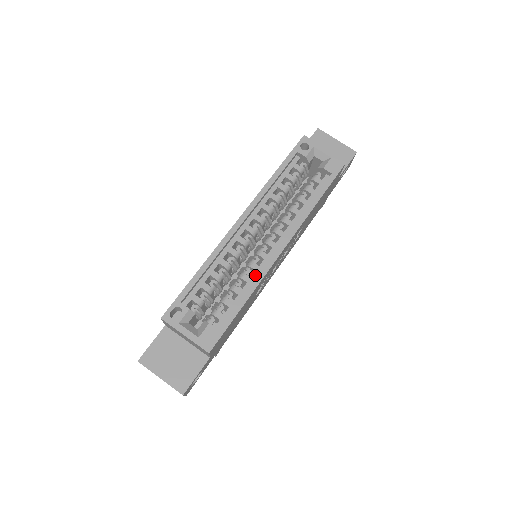
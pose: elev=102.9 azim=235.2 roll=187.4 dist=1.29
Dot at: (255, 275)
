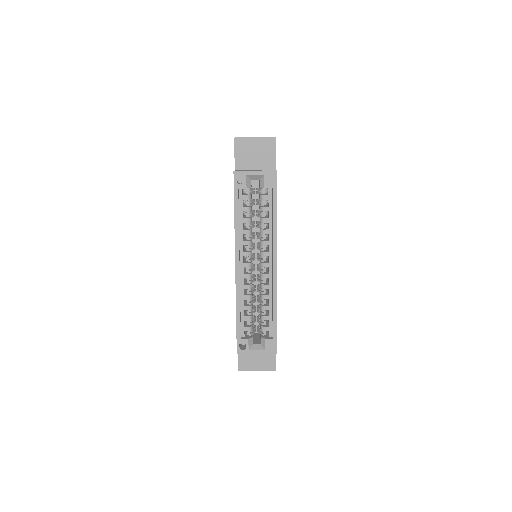
Dot at: (270, 292)
